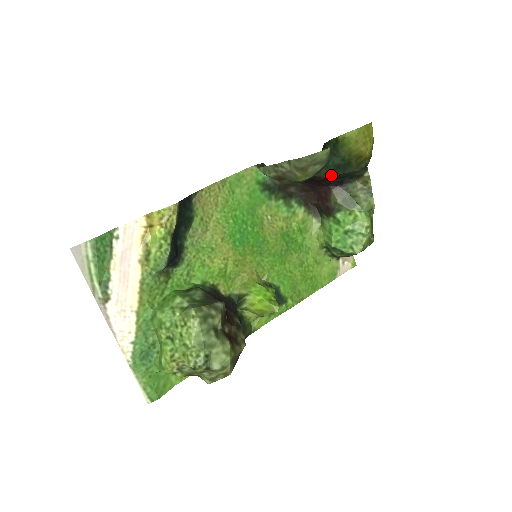
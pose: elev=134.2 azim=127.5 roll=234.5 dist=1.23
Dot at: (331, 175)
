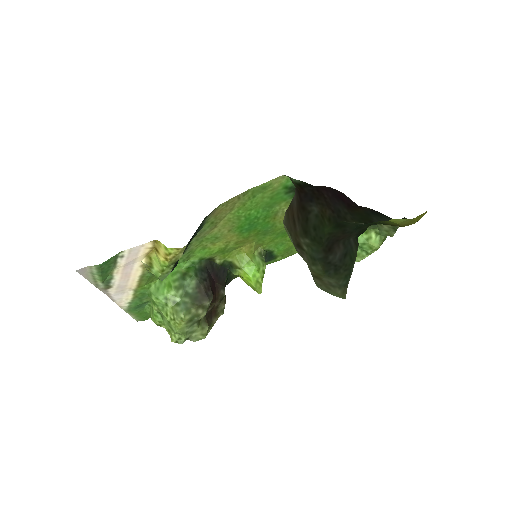
Dot at: (360, 222)
